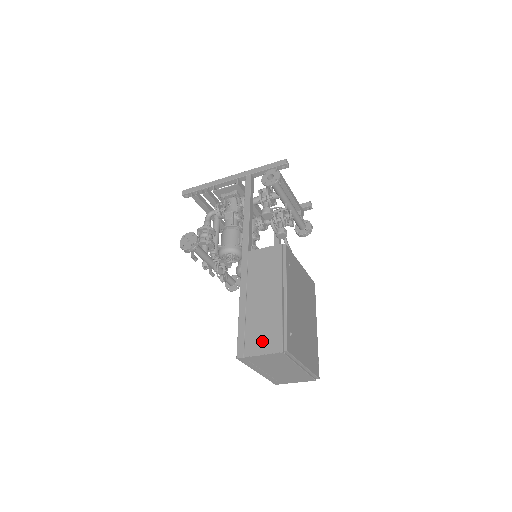
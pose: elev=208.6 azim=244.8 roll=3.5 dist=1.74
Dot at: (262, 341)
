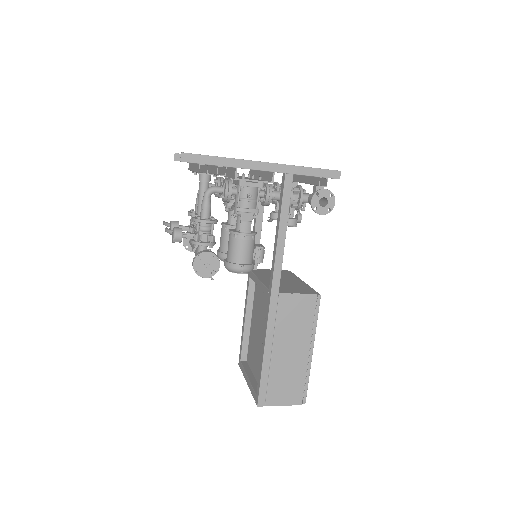
Dot at: (285, 394)
